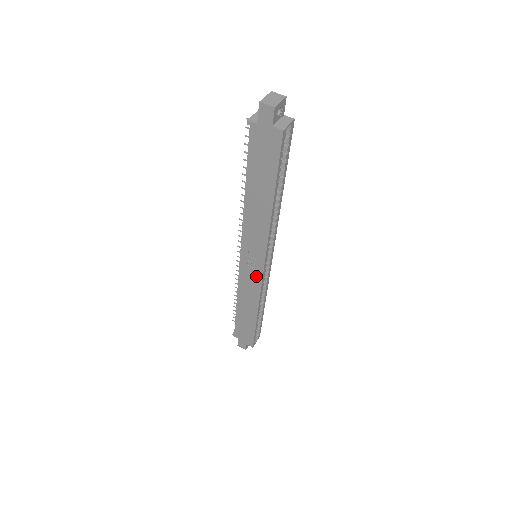
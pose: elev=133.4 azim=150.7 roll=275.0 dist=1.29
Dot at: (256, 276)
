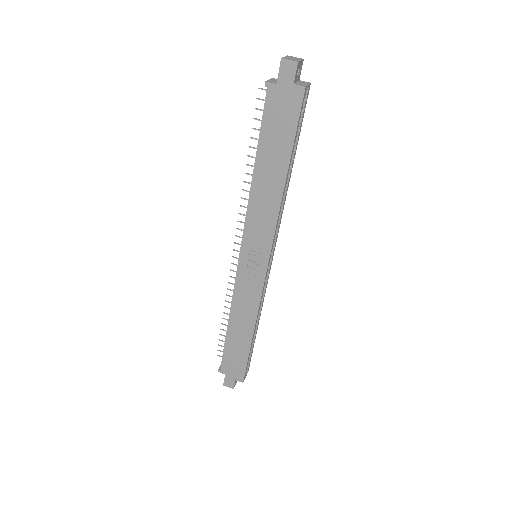
Dot at: (257, 279)
